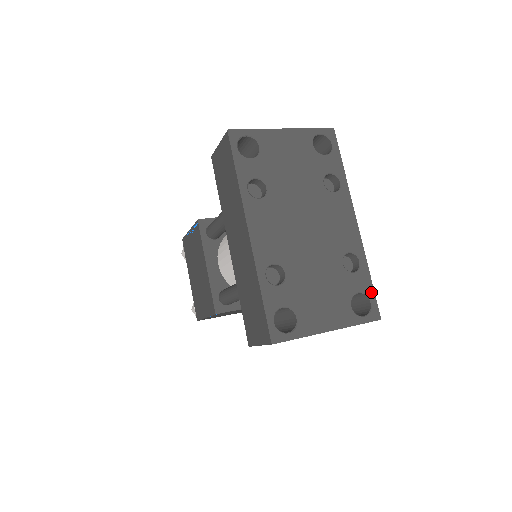
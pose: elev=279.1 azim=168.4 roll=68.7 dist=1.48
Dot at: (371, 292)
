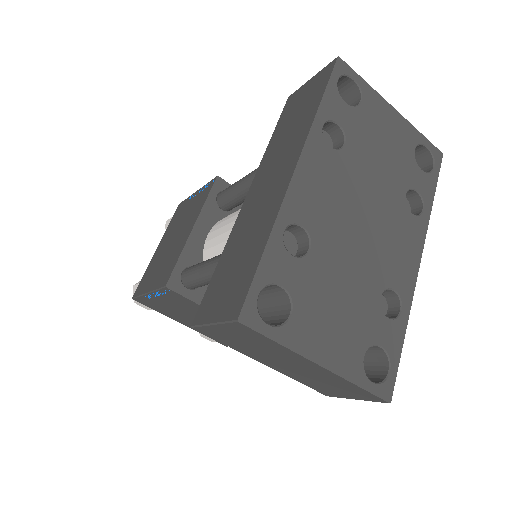
Dot at: (396, 358)
